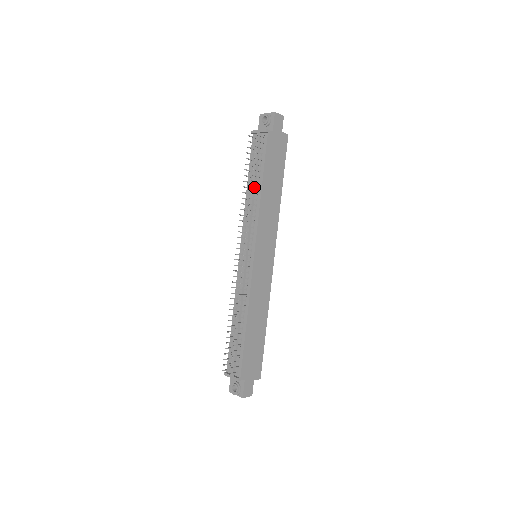
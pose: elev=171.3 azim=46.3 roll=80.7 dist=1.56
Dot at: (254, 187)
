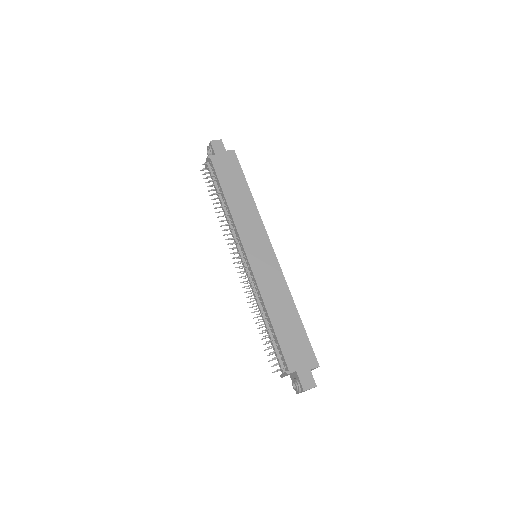
Dot at: (219, 202)
